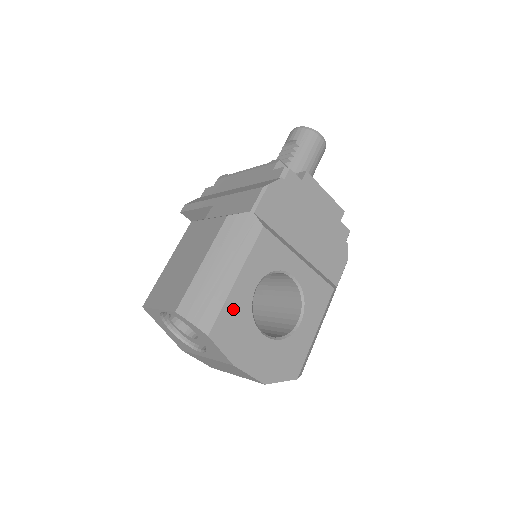
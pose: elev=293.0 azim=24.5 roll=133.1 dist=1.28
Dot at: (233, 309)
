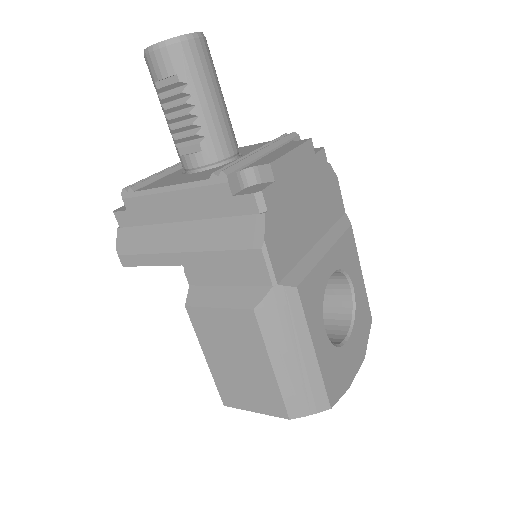
Dot at: (327, 369)
